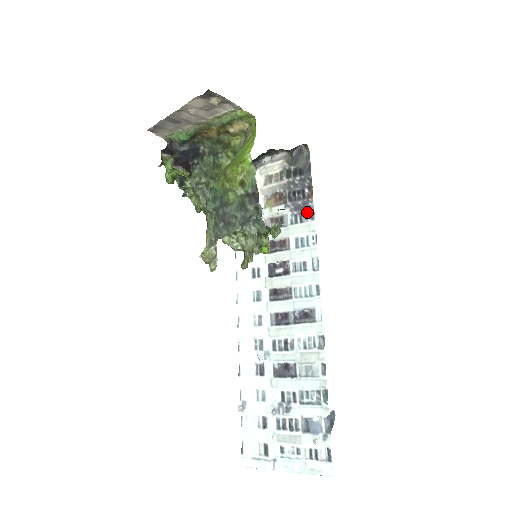
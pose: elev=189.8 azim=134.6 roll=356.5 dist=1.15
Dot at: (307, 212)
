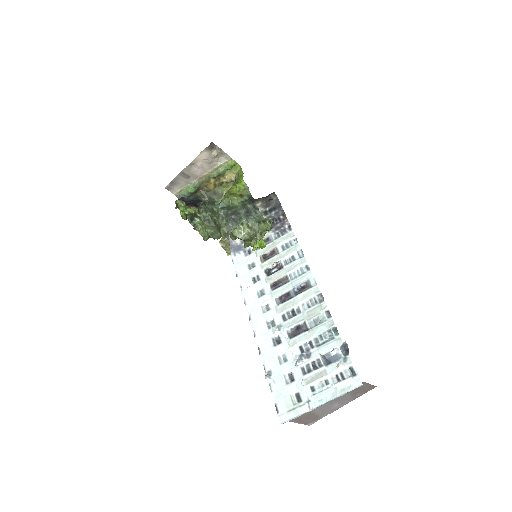
Dot at: (285, 228)
